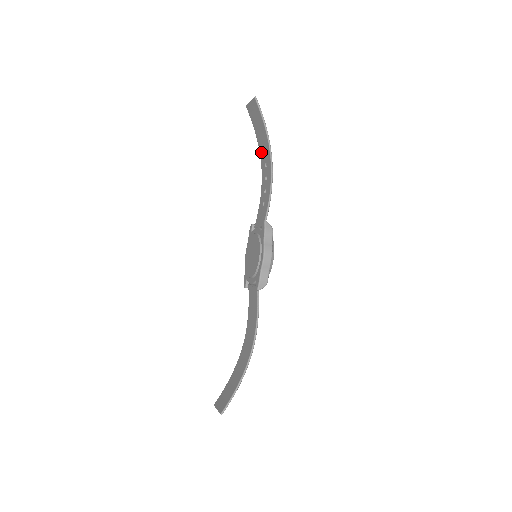
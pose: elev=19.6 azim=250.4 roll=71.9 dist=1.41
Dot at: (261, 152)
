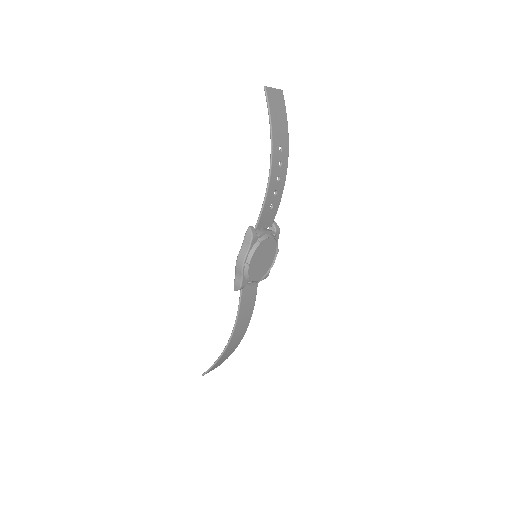
Dot at: (284, 146)
